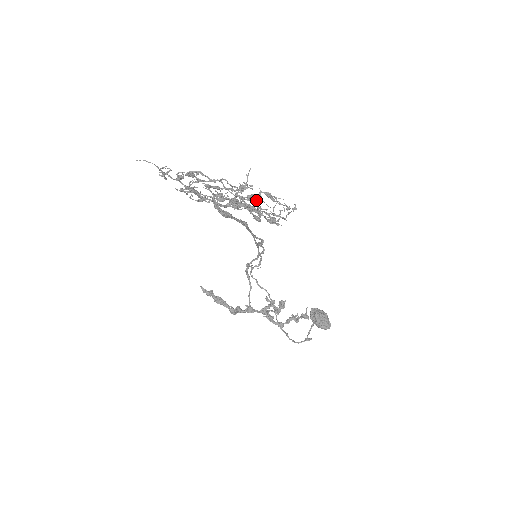
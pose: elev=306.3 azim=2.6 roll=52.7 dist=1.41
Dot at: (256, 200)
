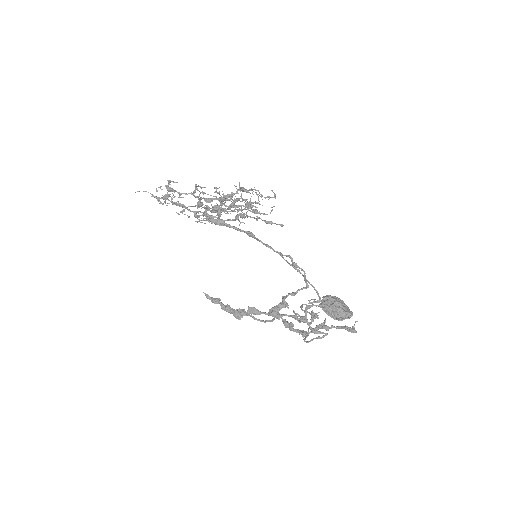
Dot at: occluded
